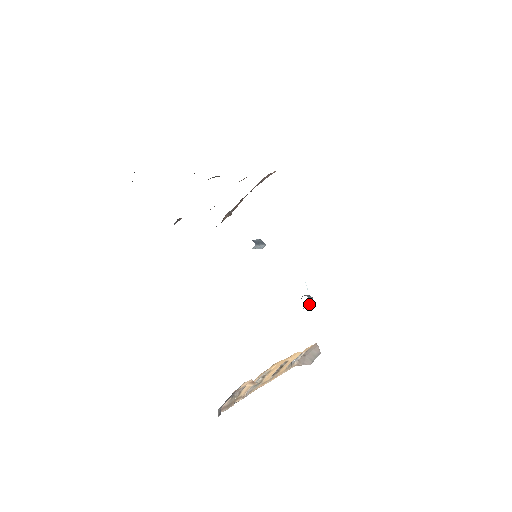
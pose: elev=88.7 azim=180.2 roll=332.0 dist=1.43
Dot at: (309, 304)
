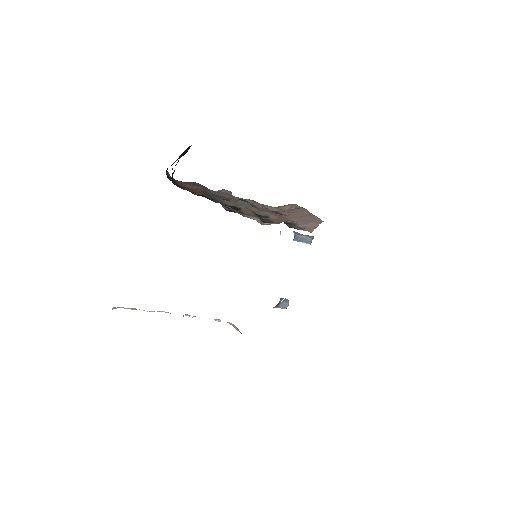
Dot at: (278, 307)
